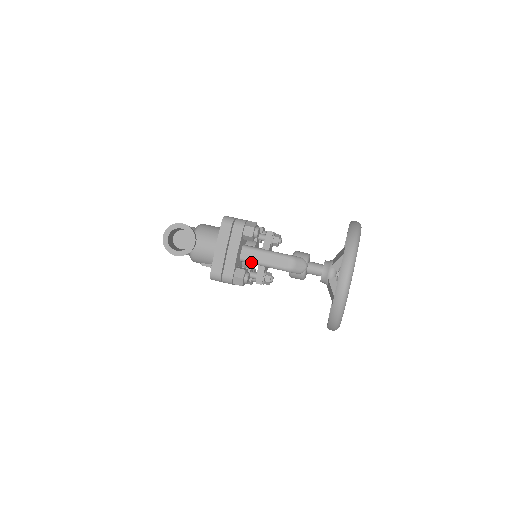
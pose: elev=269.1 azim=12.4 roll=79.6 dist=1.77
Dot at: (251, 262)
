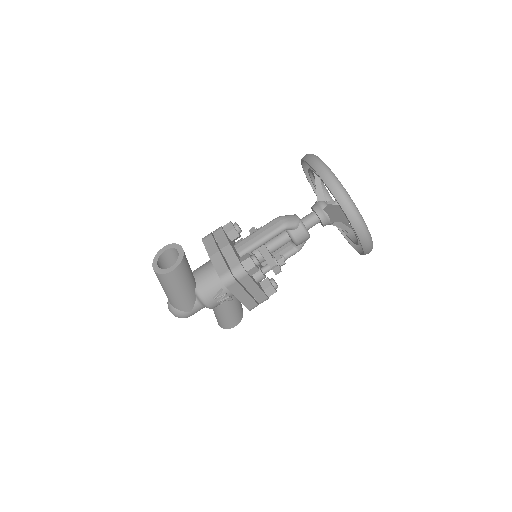
Dot at: (250, 248)
